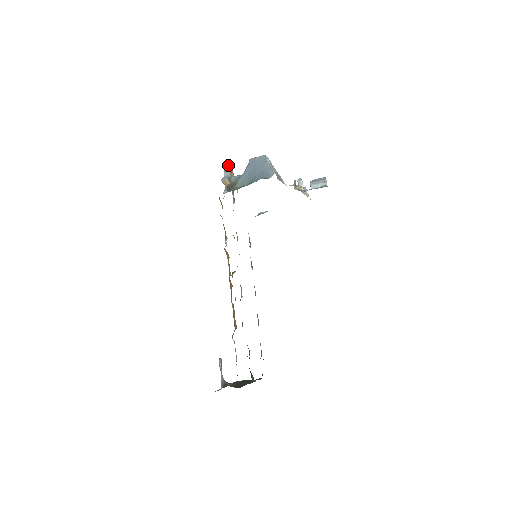
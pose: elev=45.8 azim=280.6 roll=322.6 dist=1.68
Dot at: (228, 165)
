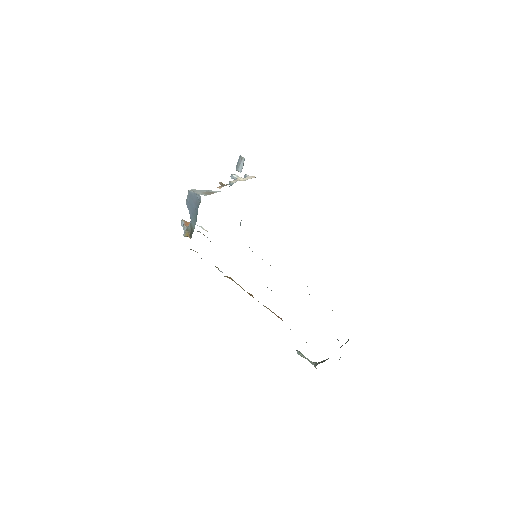
Dot at: (181, 222)
